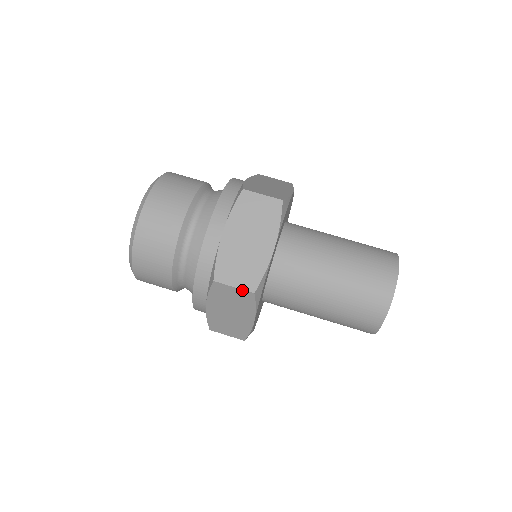
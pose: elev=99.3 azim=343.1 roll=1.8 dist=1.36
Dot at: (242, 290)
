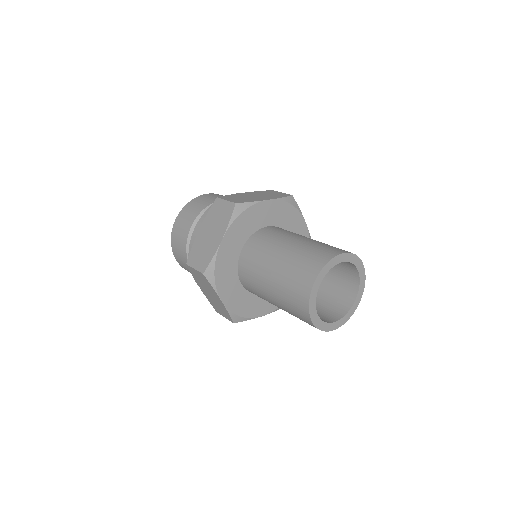
Dot at: (229, 320)
